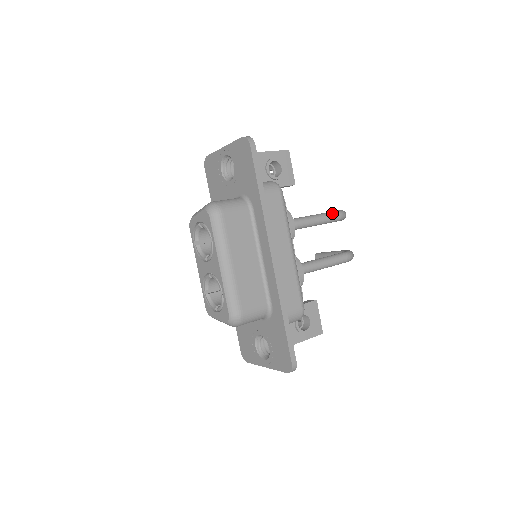
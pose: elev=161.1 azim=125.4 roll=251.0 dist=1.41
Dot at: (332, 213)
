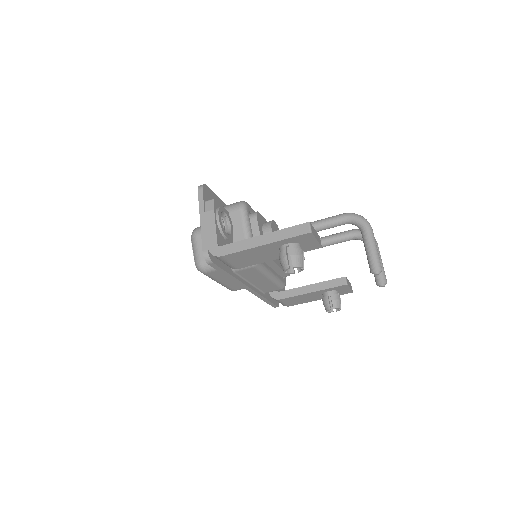
Dot at: occluded
